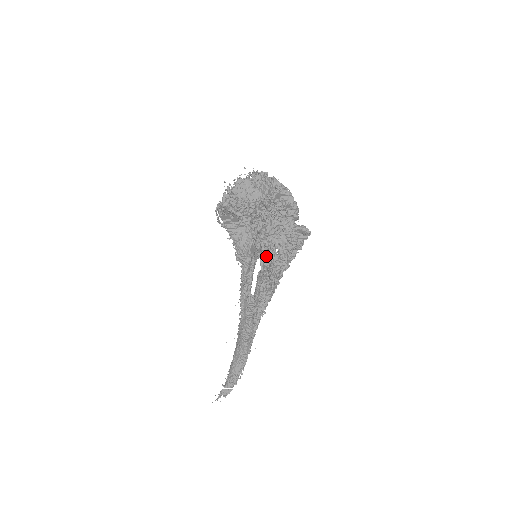
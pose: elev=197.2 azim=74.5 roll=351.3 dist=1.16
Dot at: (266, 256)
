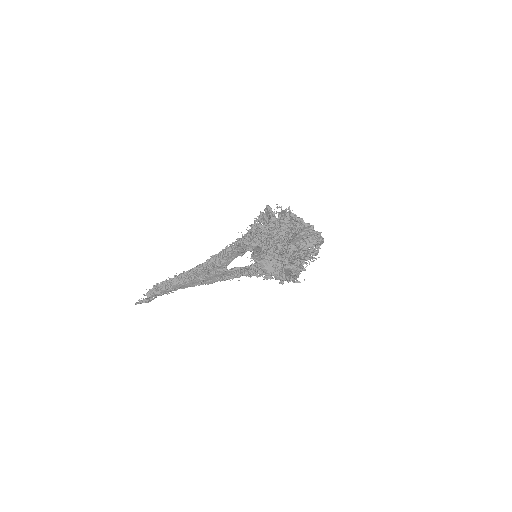
Dot at: occluded
